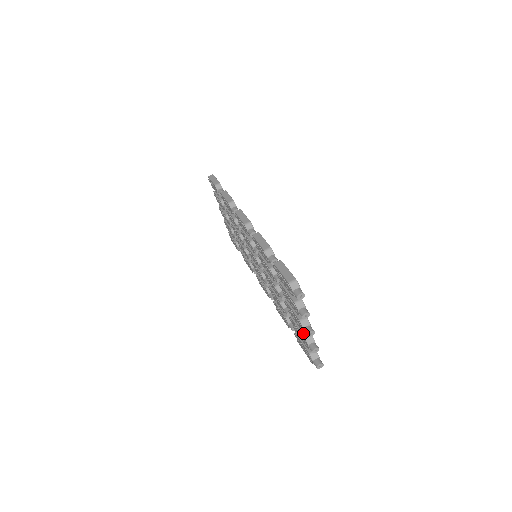
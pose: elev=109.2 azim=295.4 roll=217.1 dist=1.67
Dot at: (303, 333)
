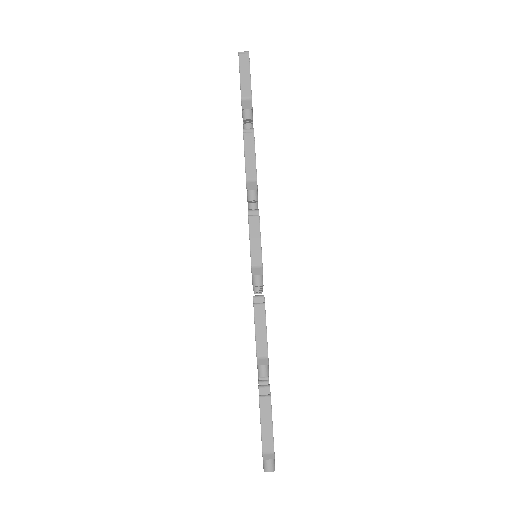
Dot at: occluded
